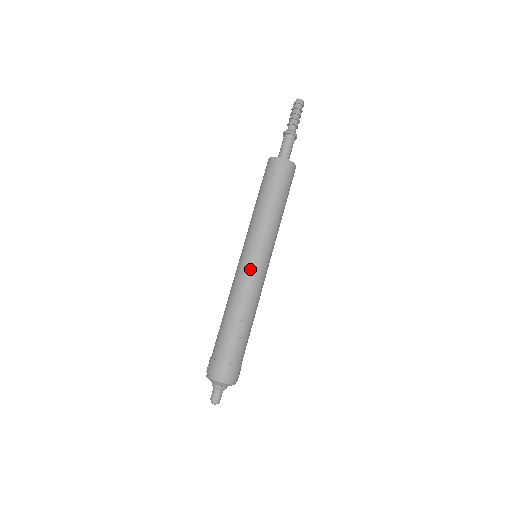
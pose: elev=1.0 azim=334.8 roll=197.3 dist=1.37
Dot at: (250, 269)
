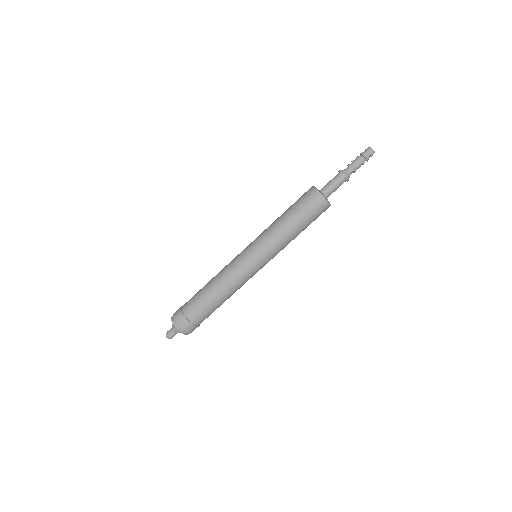
Dot at: (241, 264)
